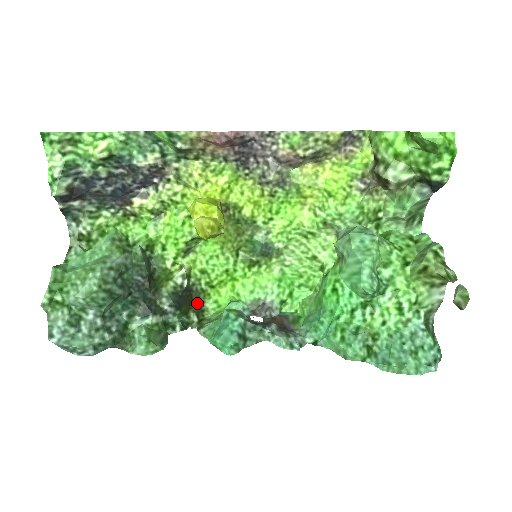
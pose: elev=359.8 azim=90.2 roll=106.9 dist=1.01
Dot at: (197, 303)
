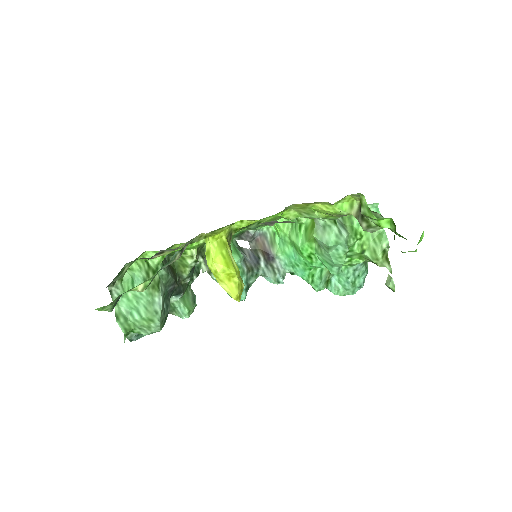
Dot at: (199, 248)
